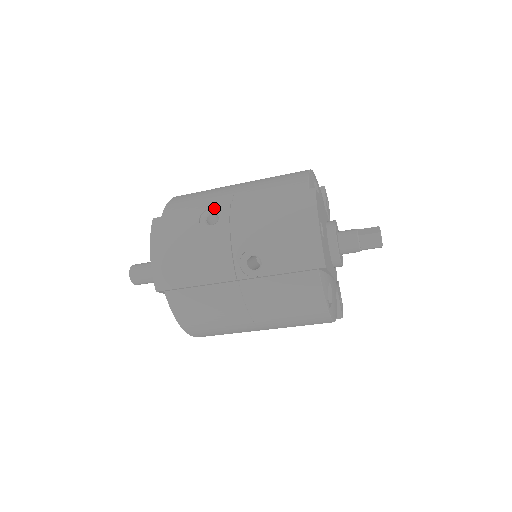
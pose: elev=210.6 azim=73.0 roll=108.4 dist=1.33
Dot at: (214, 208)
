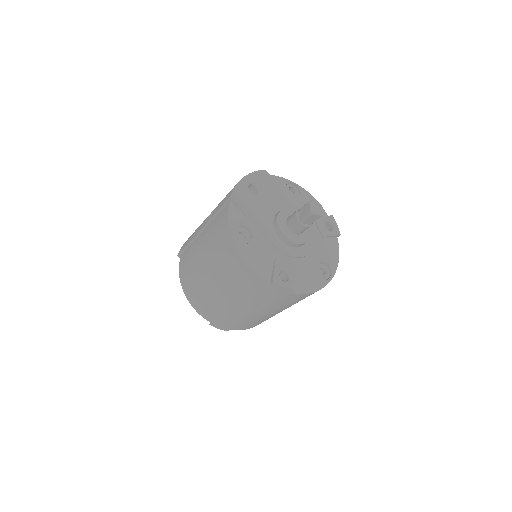
Dot at: occluded
